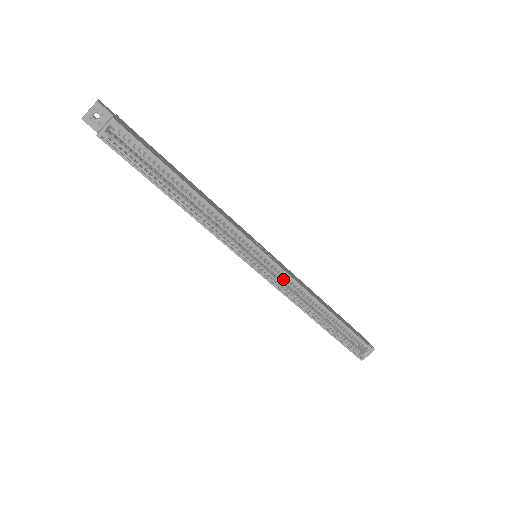
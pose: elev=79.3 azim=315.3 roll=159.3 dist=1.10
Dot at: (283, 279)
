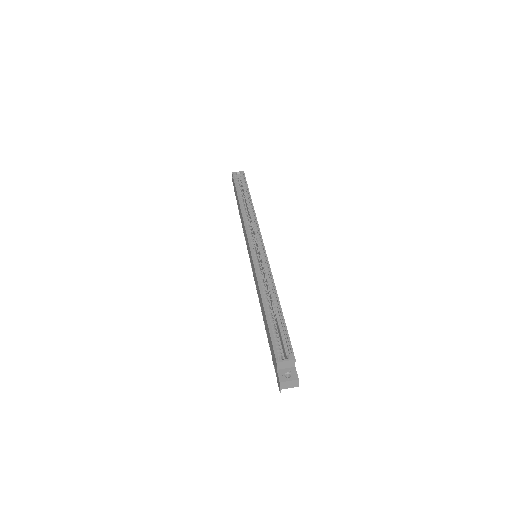
Dot at: occluded
